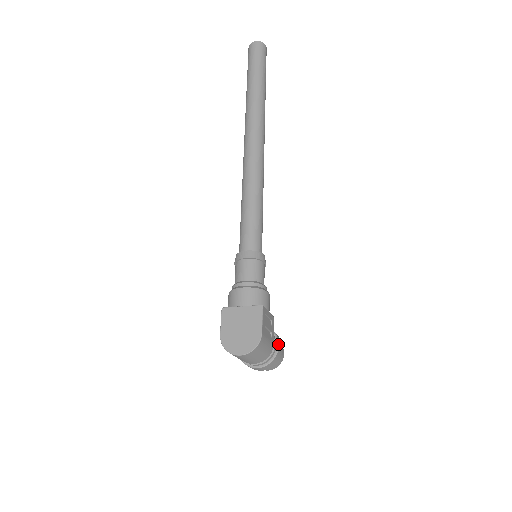
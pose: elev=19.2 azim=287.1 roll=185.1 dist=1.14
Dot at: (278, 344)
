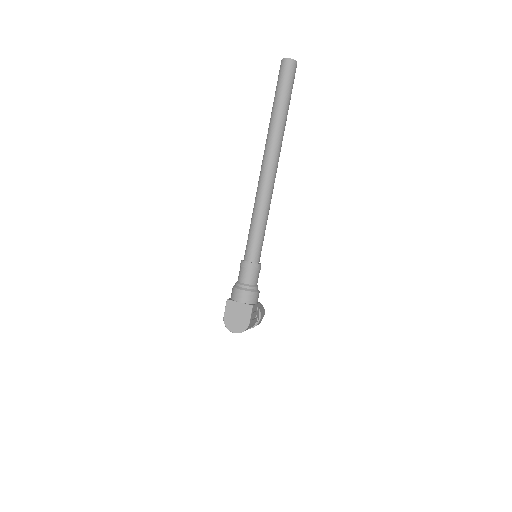
Dot at: (260, 317)
